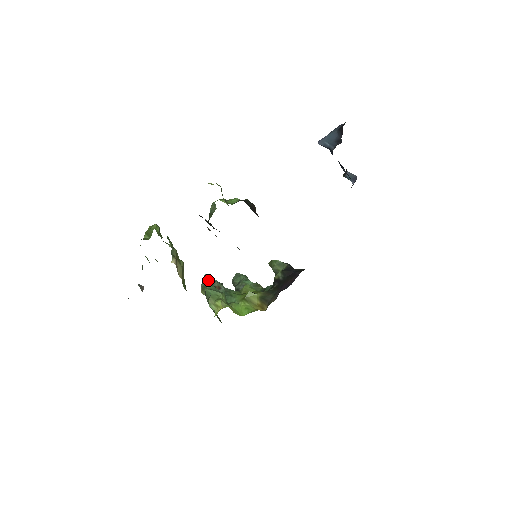
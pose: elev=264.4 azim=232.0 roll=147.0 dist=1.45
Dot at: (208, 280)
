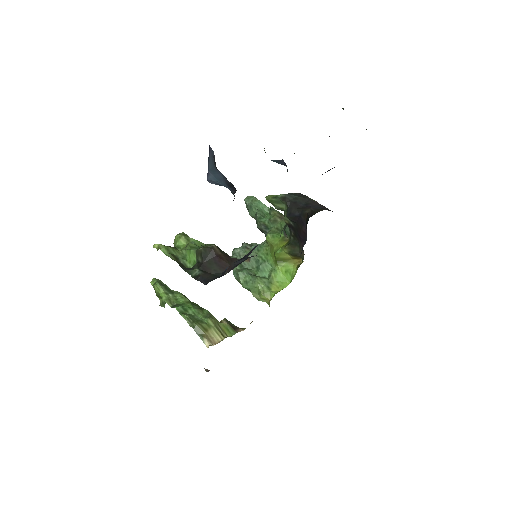
Dot at: occluded
